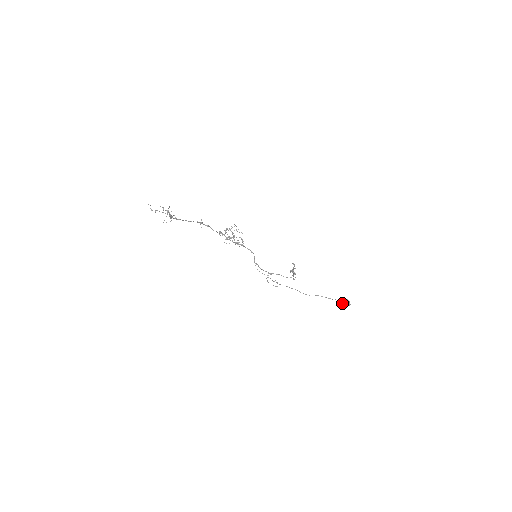
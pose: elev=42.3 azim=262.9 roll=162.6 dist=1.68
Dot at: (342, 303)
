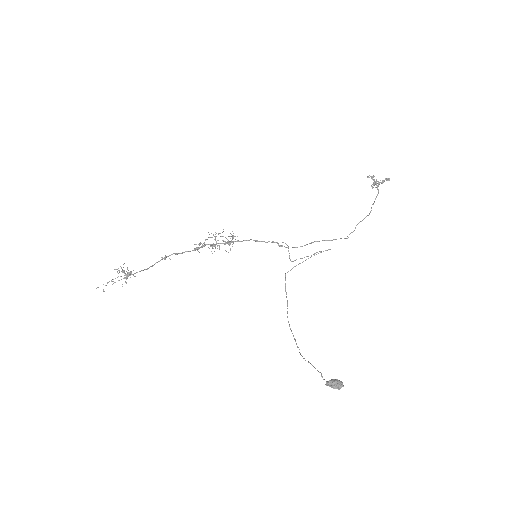
Dot at: occluded
